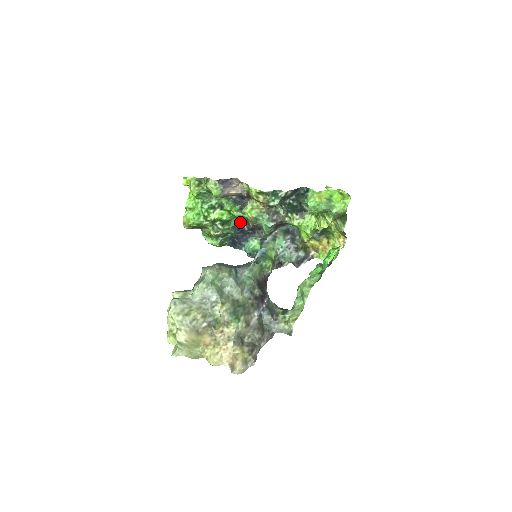
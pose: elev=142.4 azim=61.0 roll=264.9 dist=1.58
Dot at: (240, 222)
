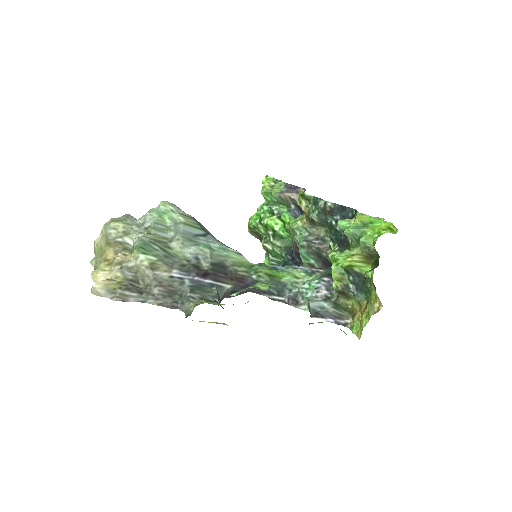
Dot at: (293, 244)
